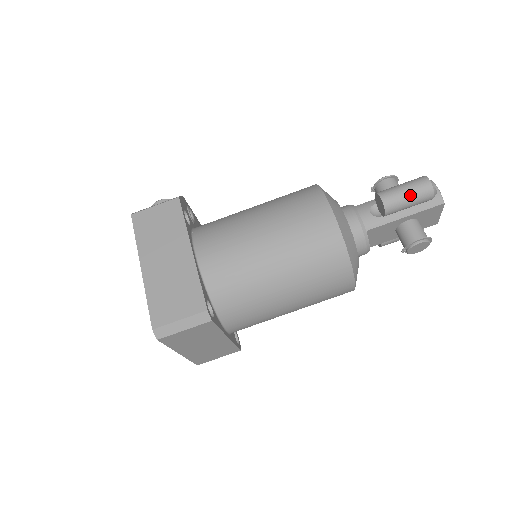
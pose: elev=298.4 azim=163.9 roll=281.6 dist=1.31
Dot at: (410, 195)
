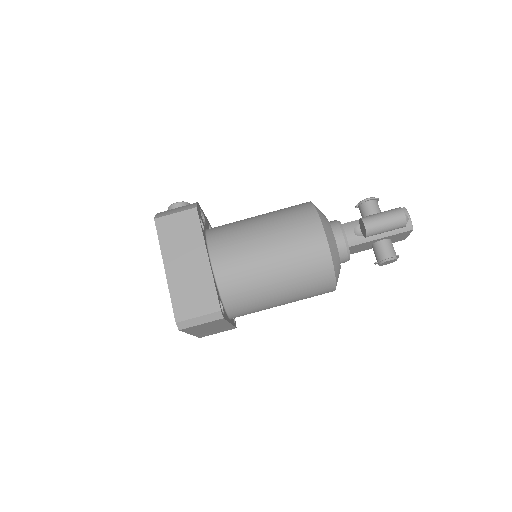
Dot at: (388, 224)
